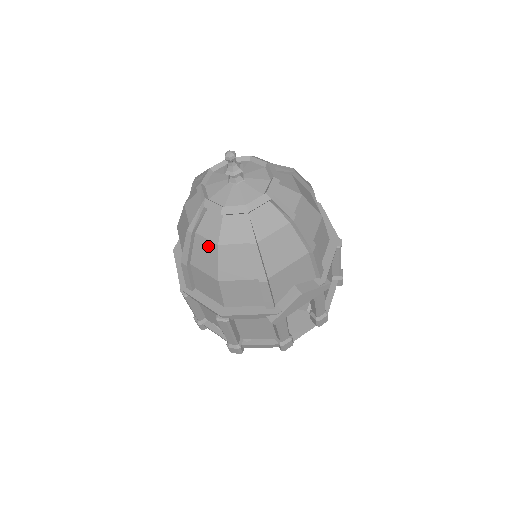
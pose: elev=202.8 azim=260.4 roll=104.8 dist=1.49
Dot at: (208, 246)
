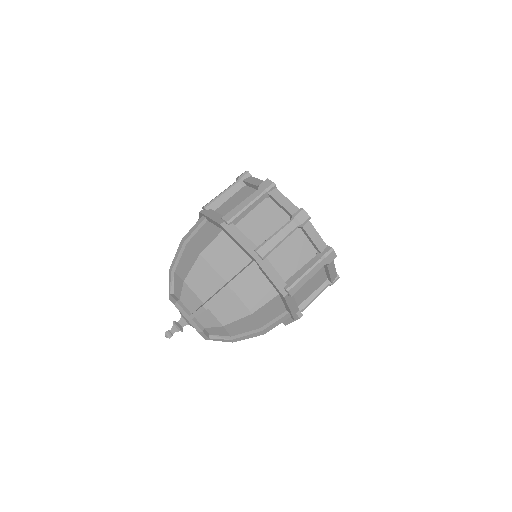
Dot at: occluded
